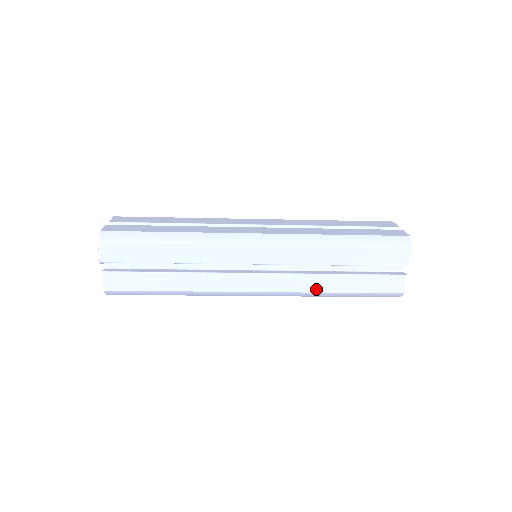
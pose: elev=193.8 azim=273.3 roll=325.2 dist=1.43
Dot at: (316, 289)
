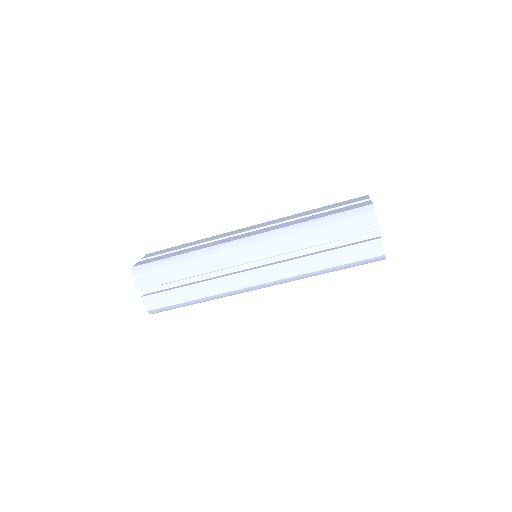
Dot at: (306, 270)
